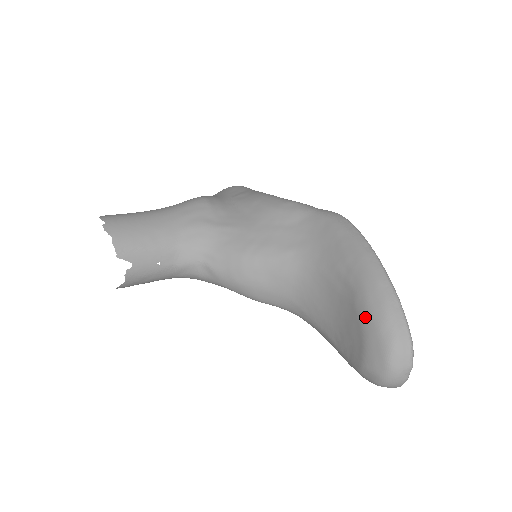
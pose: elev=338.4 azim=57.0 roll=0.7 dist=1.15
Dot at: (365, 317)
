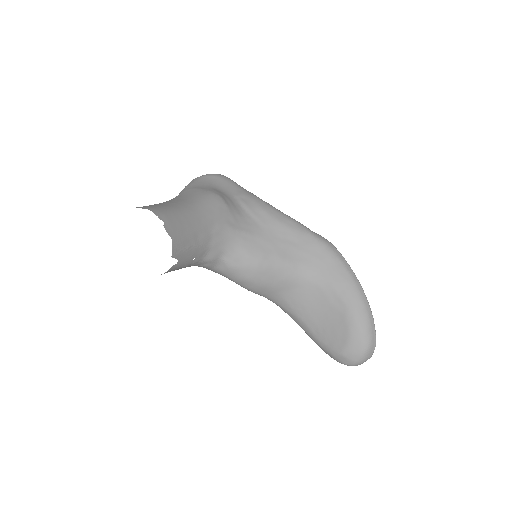
Dot at: (353, 326)
